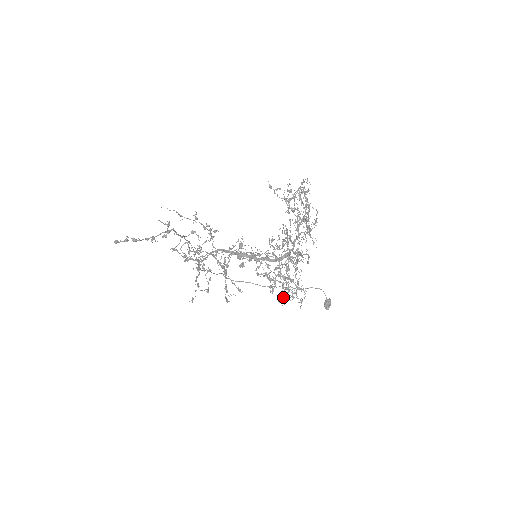
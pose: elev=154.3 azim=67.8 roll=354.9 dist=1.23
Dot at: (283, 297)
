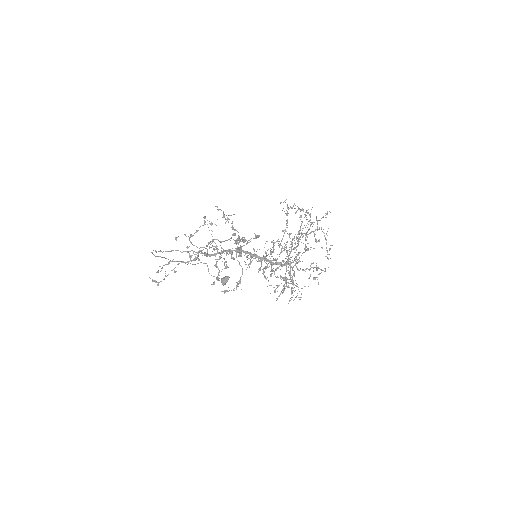
Dot at: (296, 297)
